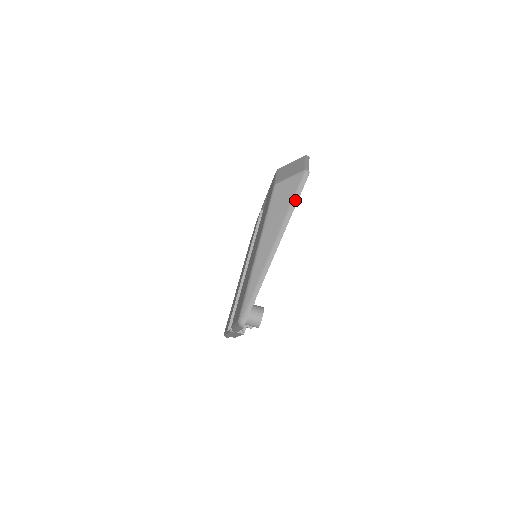
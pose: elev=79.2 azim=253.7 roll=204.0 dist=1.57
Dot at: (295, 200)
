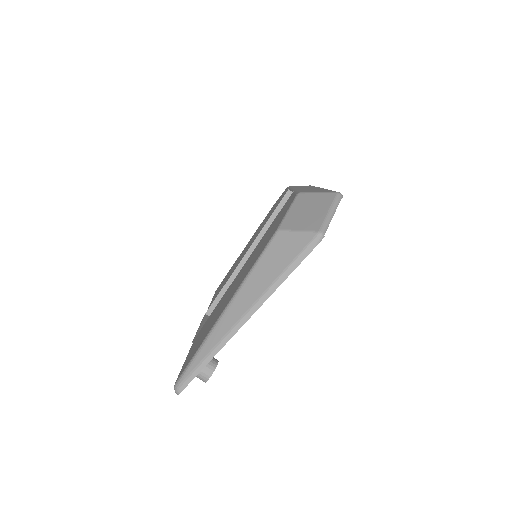
Dot at: (290, 269)
